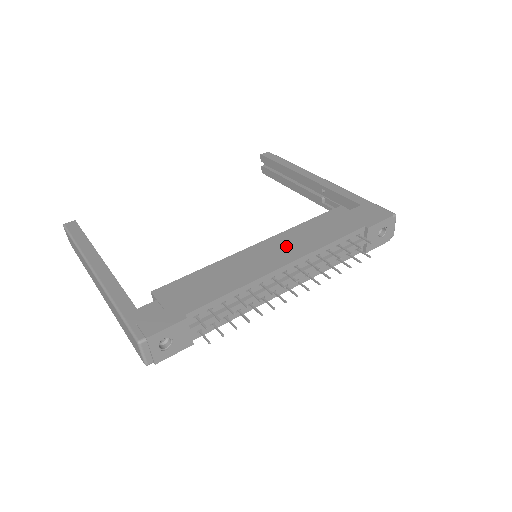
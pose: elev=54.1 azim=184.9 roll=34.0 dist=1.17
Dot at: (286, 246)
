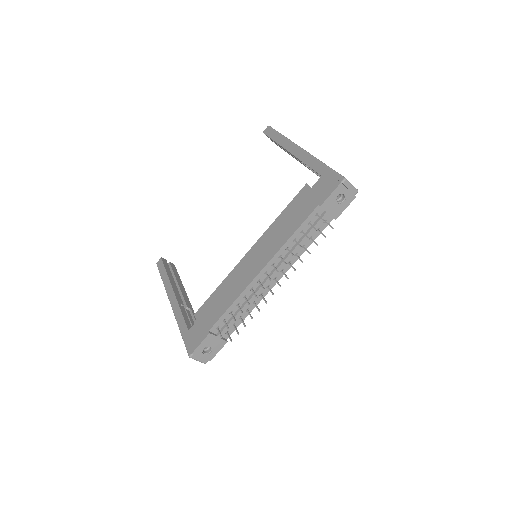
Dot at: (265, 248)
